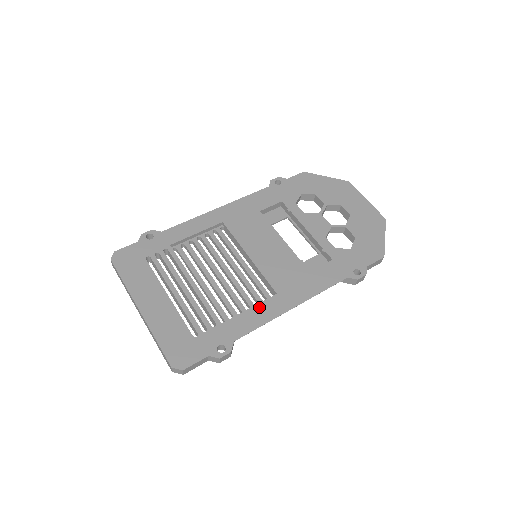
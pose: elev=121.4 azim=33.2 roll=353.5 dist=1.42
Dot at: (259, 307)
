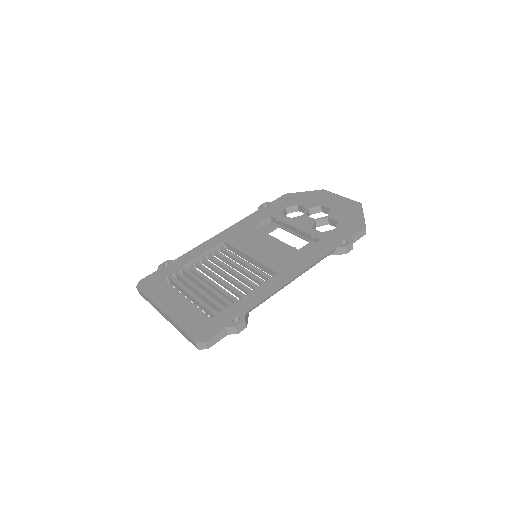
Dot at: (264, 285)
